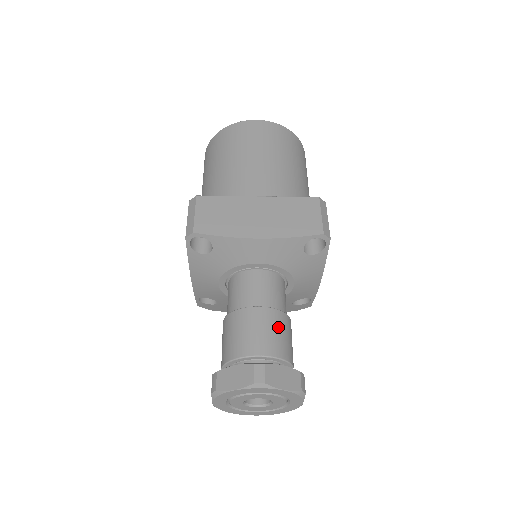
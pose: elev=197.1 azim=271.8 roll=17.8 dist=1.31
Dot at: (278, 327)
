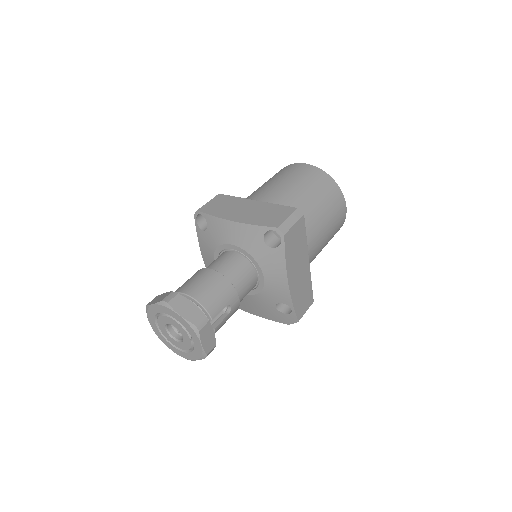
Dot at: (215, 285)
